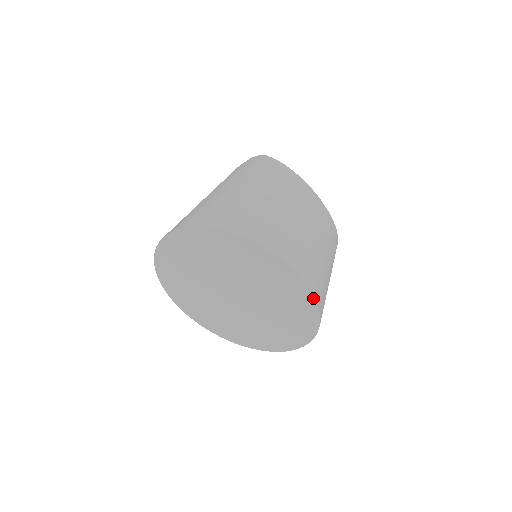
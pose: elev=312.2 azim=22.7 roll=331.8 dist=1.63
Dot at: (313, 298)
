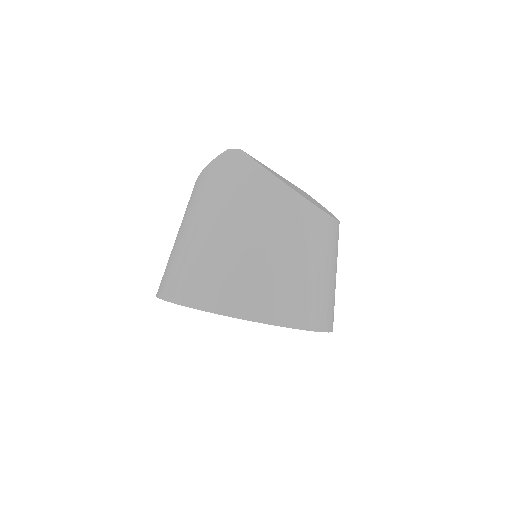
Dot at: occluded
